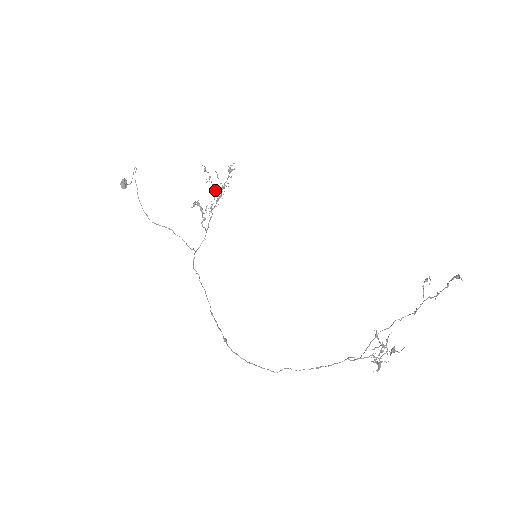
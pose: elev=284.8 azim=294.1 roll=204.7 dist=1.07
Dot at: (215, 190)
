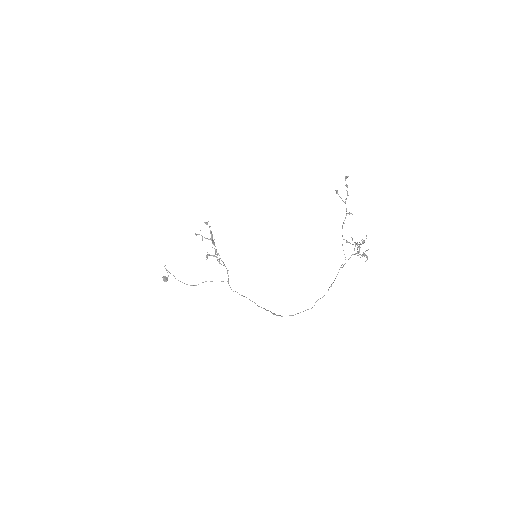
Dot at: occluded
